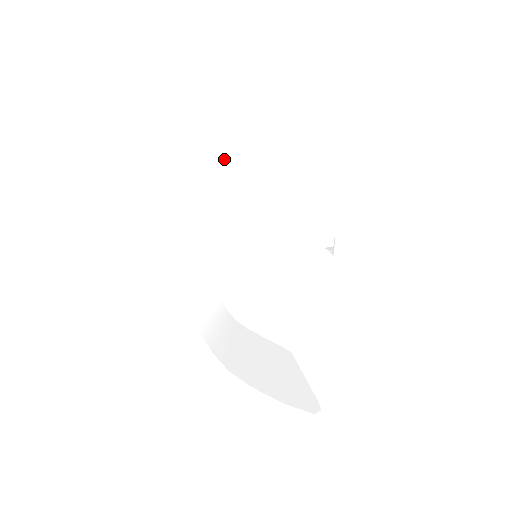
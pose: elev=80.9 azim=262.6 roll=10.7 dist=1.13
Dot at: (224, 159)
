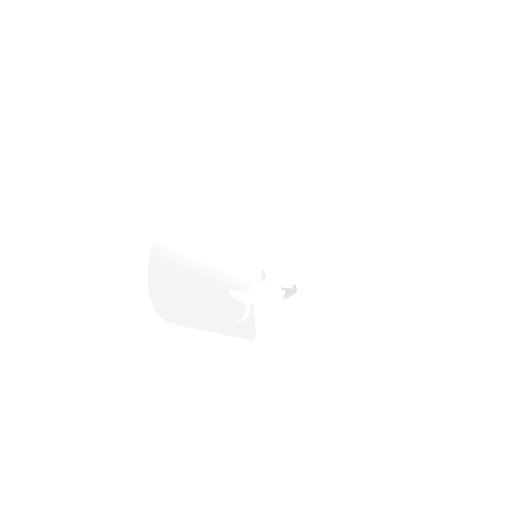
Dot at: (240, 180)
